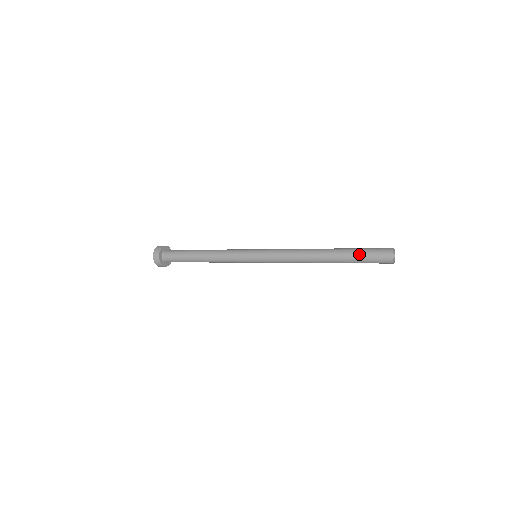
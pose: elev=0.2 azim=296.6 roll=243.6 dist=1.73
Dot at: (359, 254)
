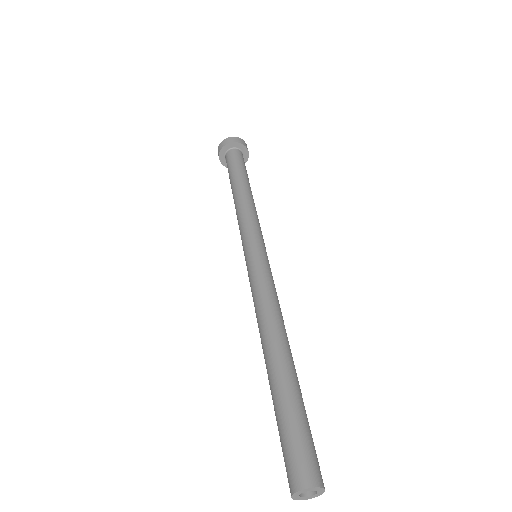
Dot at: (283, 420)
